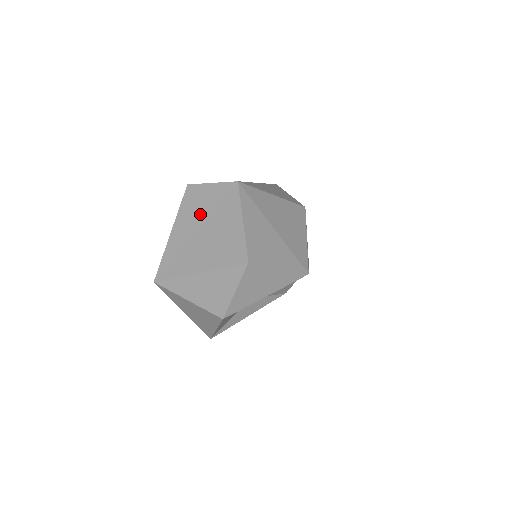
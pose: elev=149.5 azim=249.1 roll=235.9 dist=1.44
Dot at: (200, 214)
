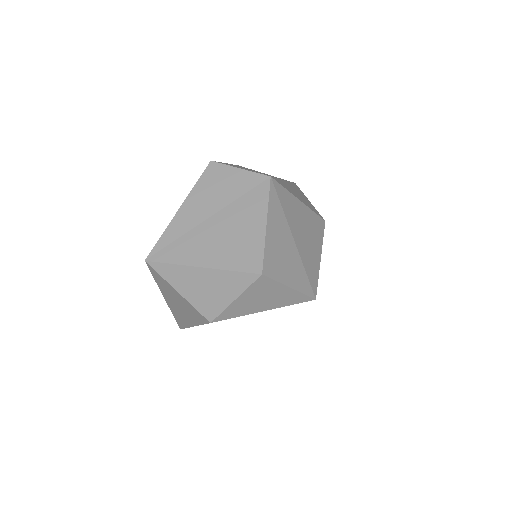
Dot at: (218, 200)
